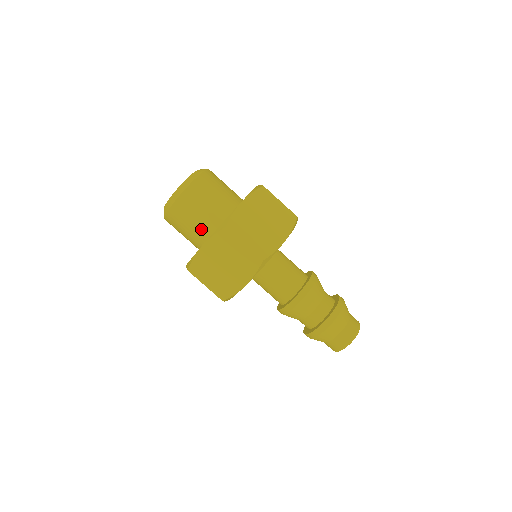
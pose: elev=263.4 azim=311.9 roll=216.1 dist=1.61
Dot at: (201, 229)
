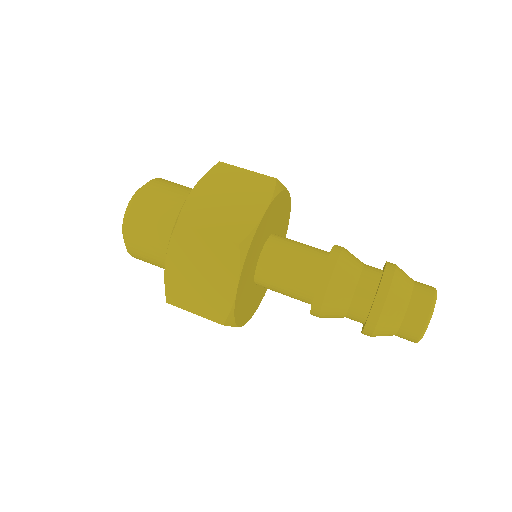
Dot at: (183, 203)
